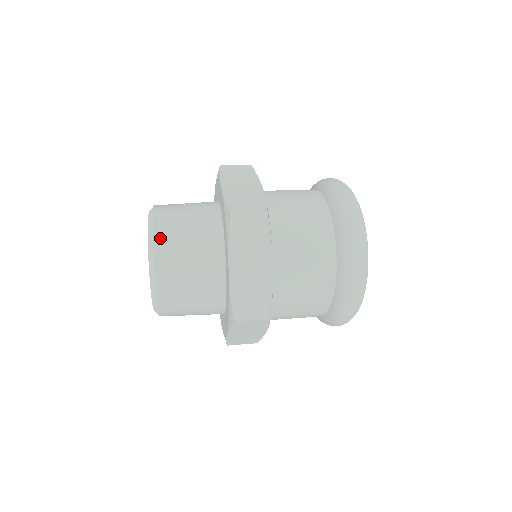
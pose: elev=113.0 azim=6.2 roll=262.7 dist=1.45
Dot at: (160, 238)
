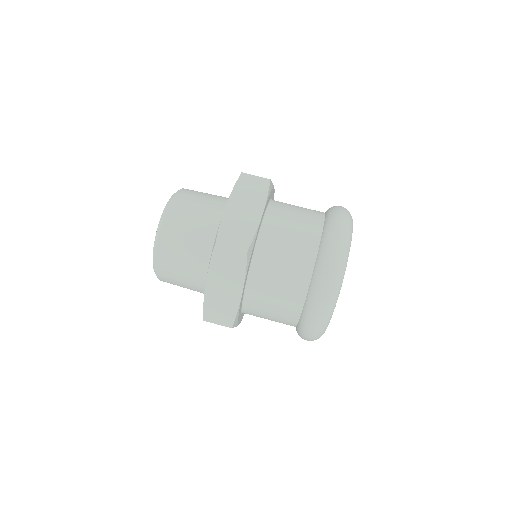
Dot at: (183, 192)
